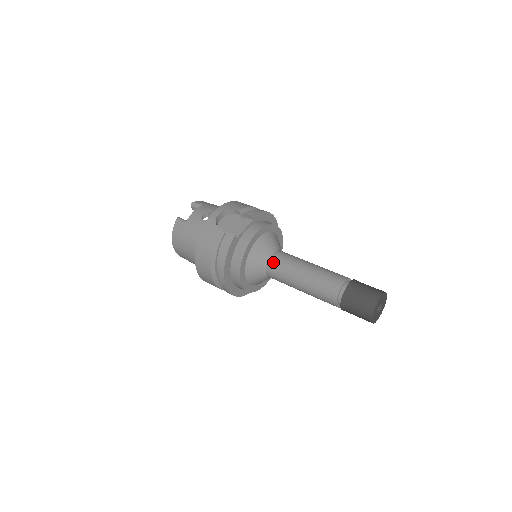
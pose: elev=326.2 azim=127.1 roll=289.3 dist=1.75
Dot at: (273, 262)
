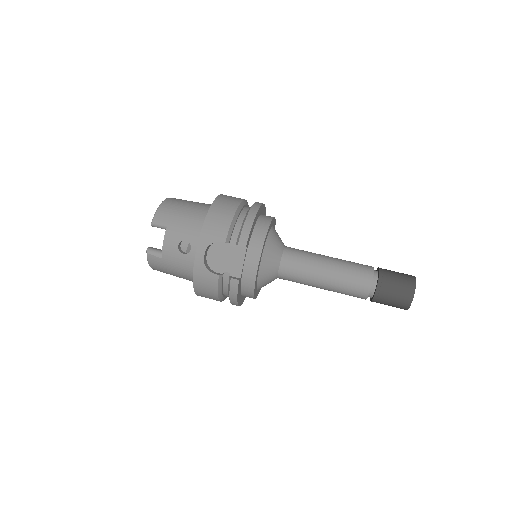
Dot at: (284, 274)
